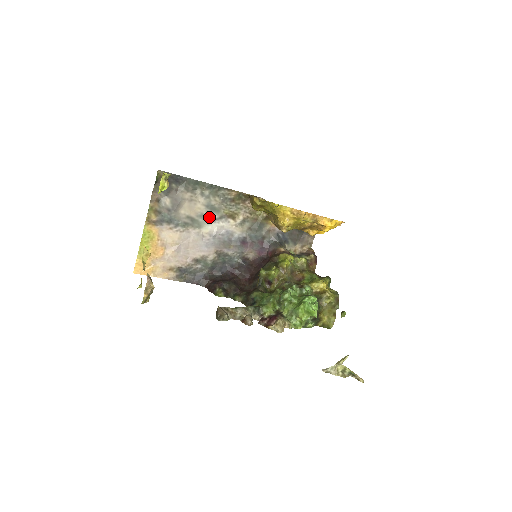
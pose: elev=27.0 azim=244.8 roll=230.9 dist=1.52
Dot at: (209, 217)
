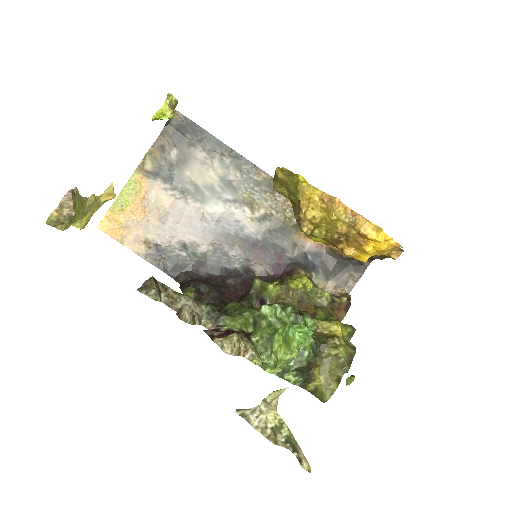
Dot at: (220, 194)
